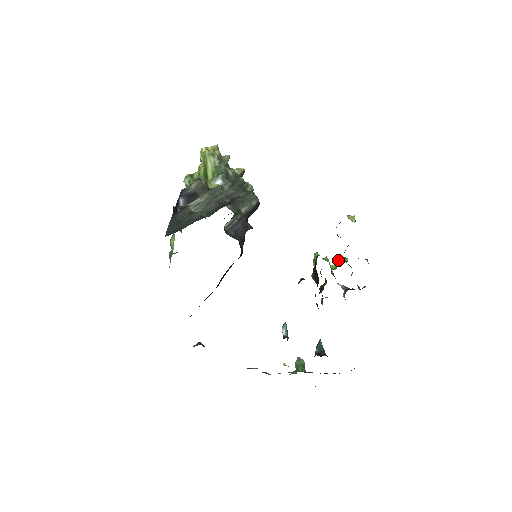
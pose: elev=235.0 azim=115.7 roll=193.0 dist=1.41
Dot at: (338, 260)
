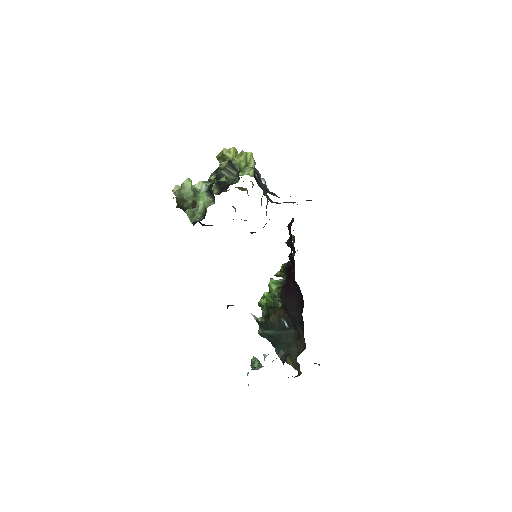
Dot at: occluded
